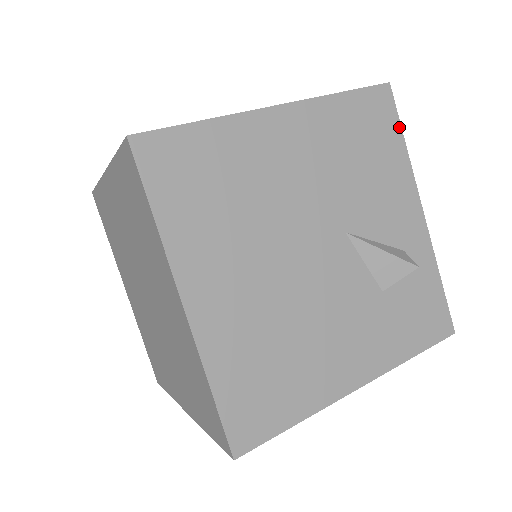
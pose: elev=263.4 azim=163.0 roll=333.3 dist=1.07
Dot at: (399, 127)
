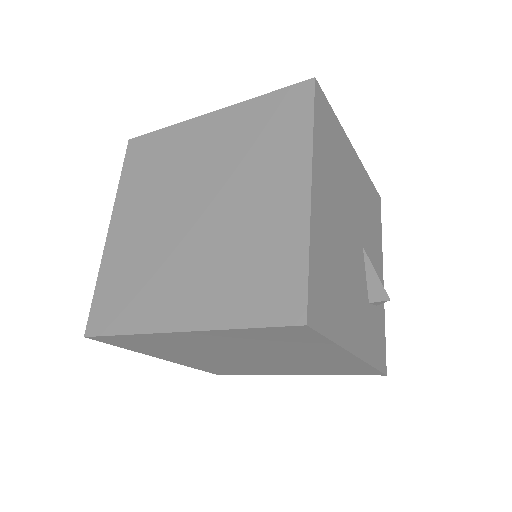
Dot at: occluded
